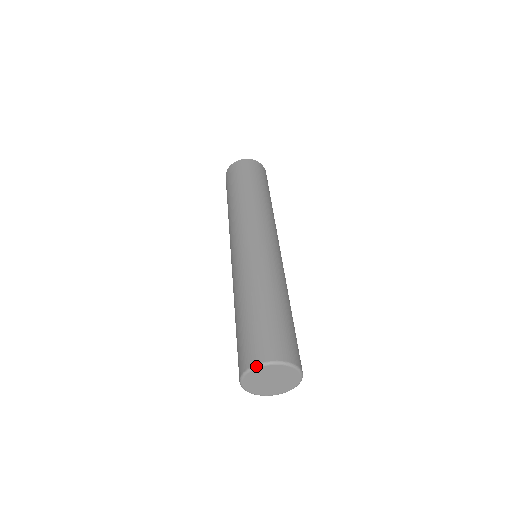
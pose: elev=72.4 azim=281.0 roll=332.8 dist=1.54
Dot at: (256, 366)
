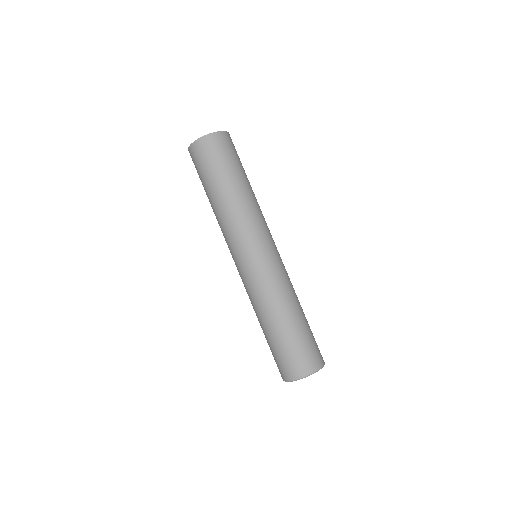
Dot at: occluded
